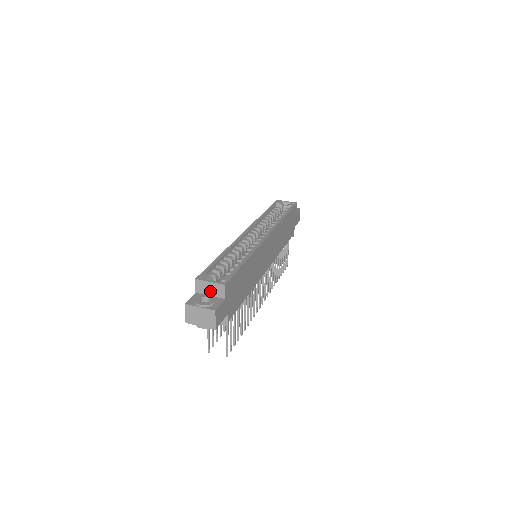
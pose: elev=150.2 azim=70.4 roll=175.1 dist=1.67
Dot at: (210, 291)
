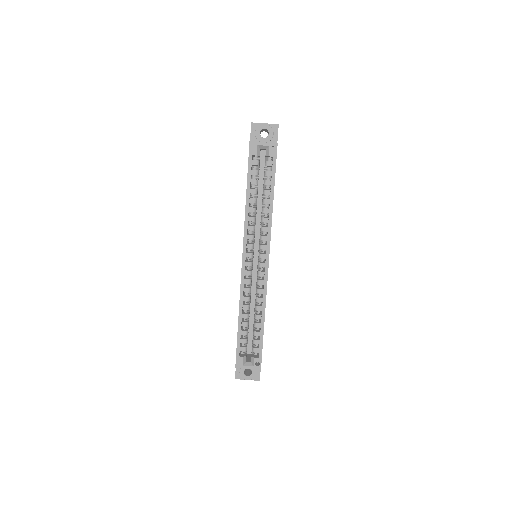
Dot at: occluded
